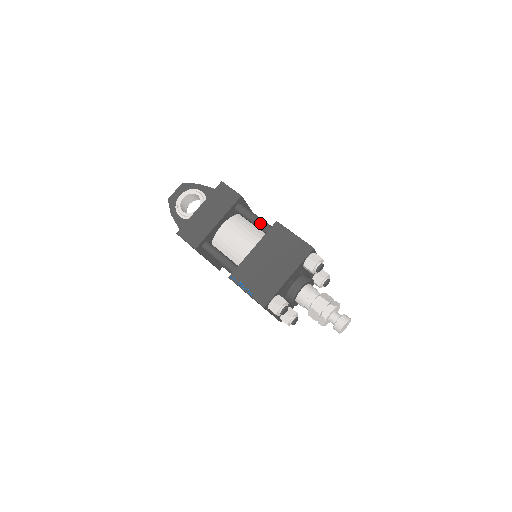
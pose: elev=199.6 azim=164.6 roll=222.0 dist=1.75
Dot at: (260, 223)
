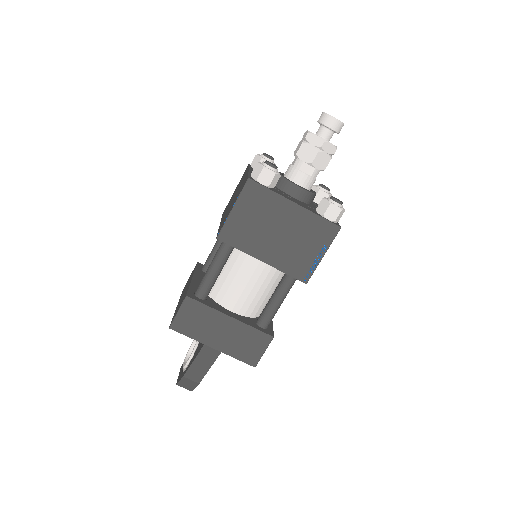
Dot at: occluded
